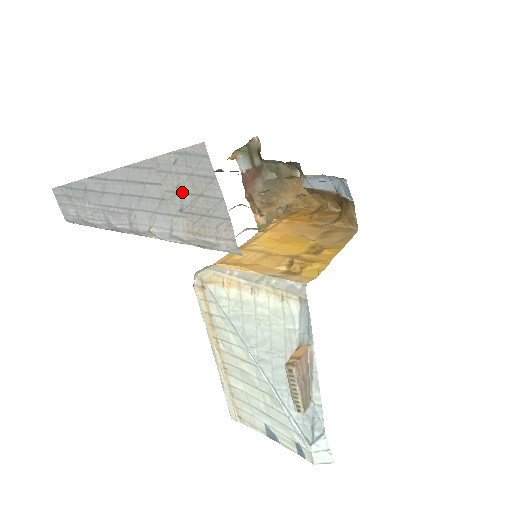
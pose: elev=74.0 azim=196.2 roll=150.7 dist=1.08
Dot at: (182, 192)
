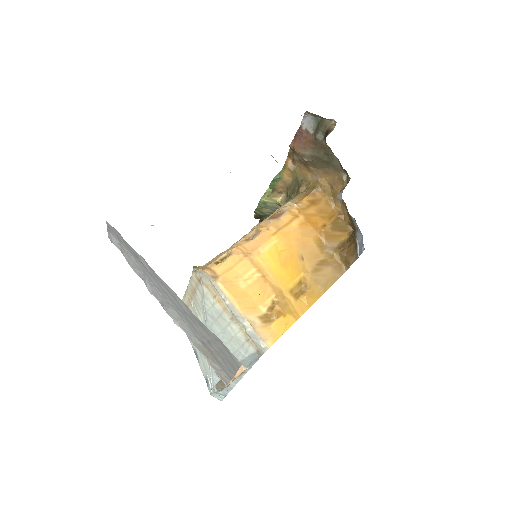
Dot at: (210, 344)
